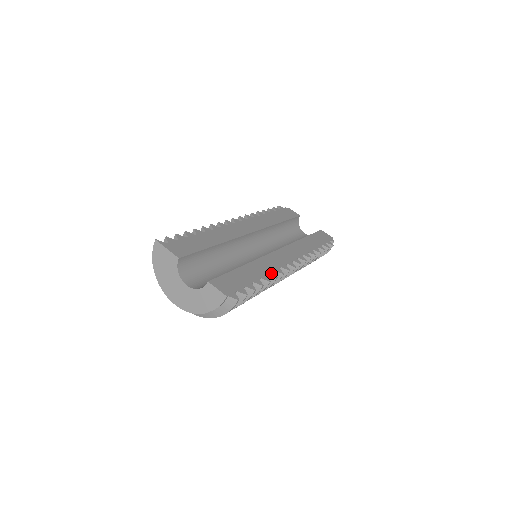
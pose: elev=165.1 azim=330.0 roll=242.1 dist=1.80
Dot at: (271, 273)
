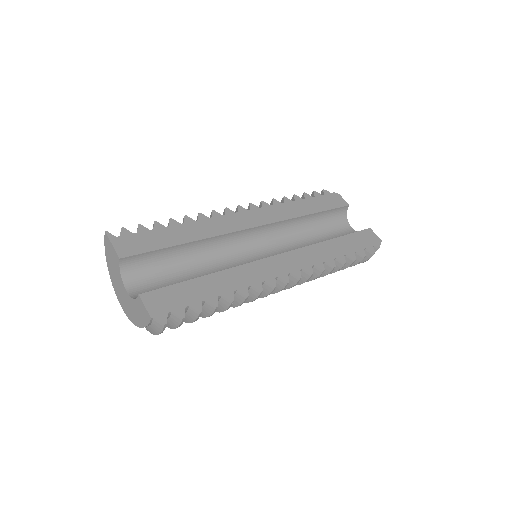
Dot at: (242, 289)
